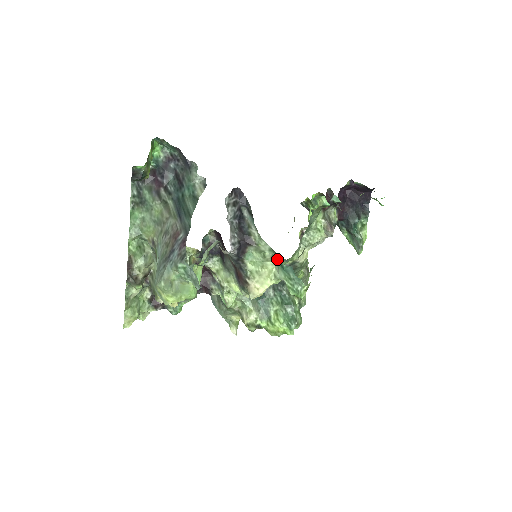
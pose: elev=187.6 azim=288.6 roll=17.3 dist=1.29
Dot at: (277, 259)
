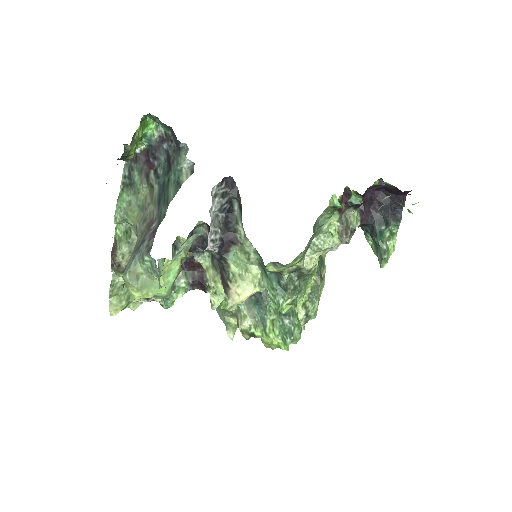
Dot at: (262, 263)
